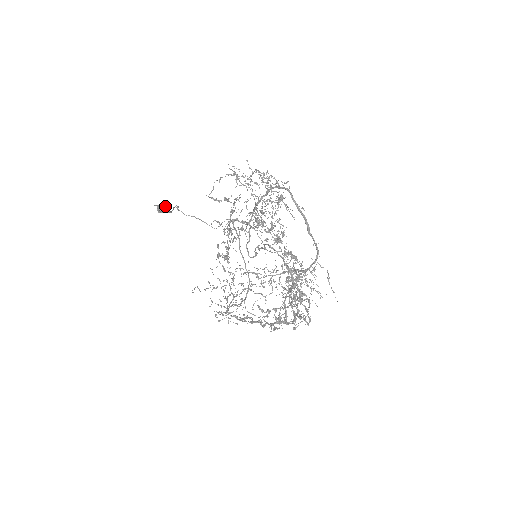
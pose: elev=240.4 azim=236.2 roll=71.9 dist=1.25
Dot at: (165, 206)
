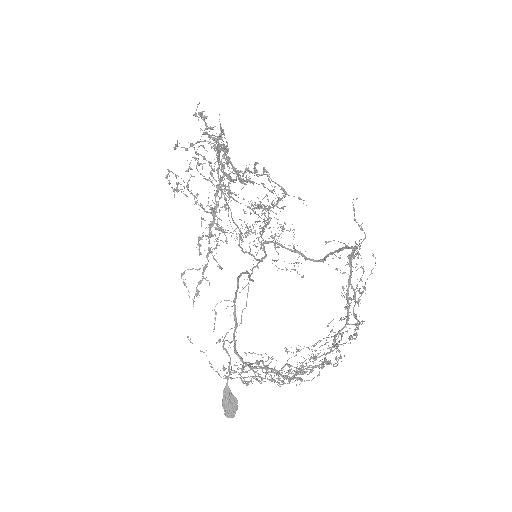
Dot at: (233, 403)
